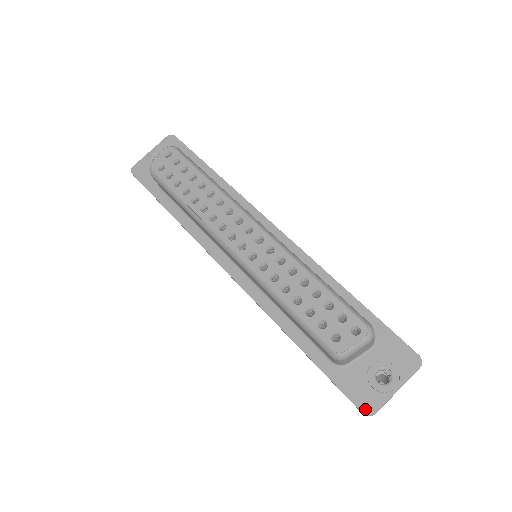
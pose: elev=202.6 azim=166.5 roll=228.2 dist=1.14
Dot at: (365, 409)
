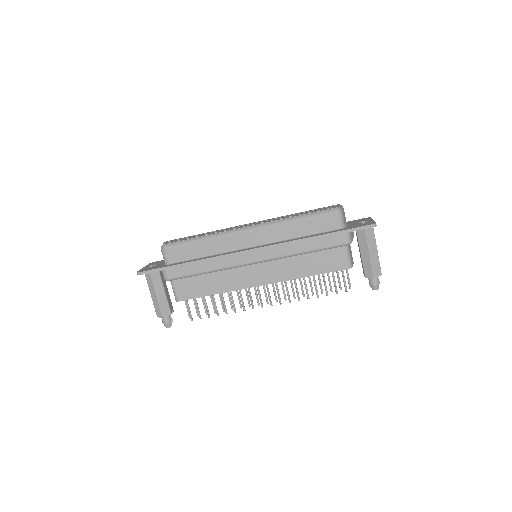
Dot at: (371, 224)
